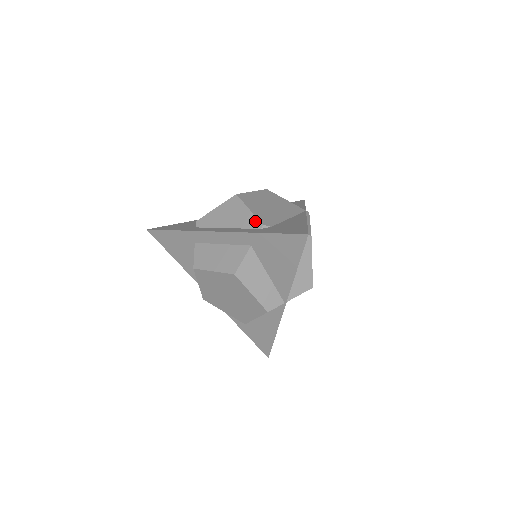
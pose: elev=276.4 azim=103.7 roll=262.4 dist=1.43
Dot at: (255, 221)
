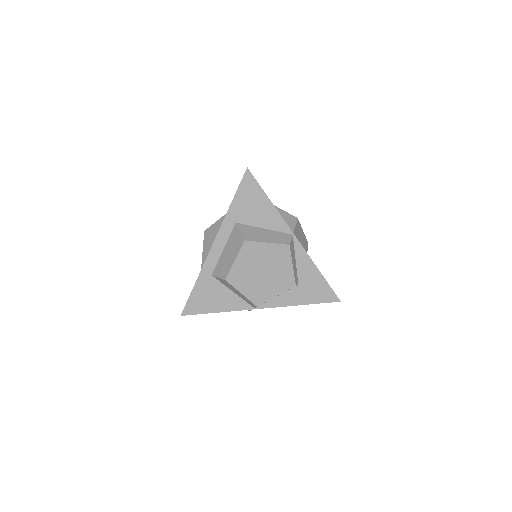
Dot at: occluded
